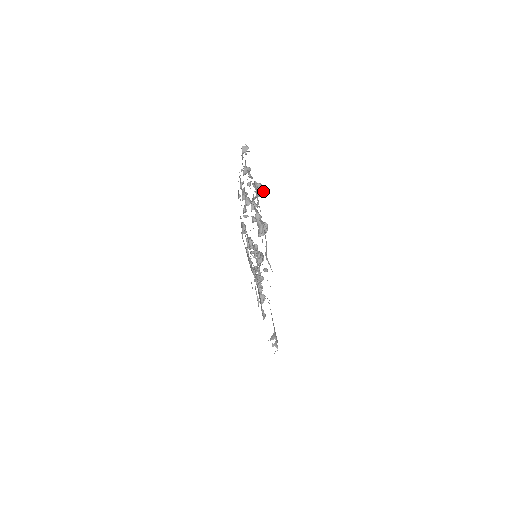
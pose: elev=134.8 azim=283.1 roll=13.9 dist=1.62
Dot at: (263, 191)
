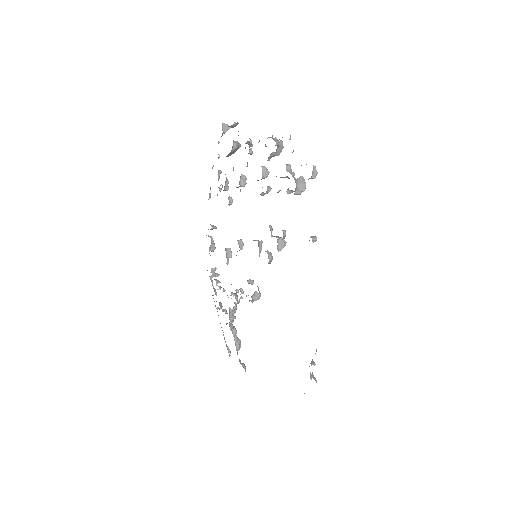
Dot at: (281, 149)
